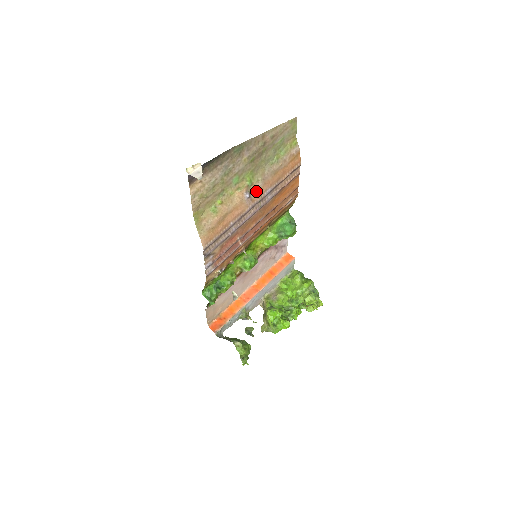
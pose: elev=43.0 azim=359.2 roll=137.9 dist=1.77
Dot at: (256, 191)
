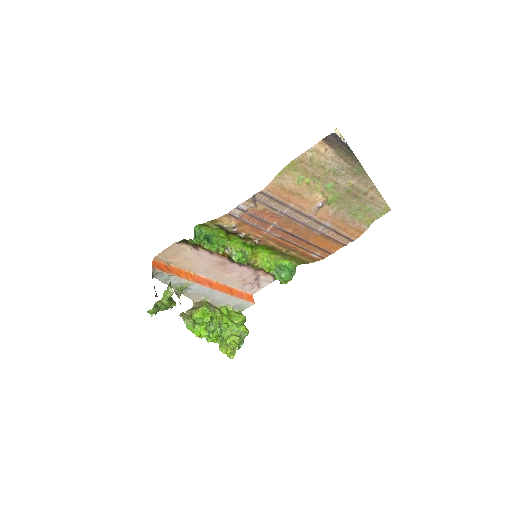
Dot at: (324, 212)
